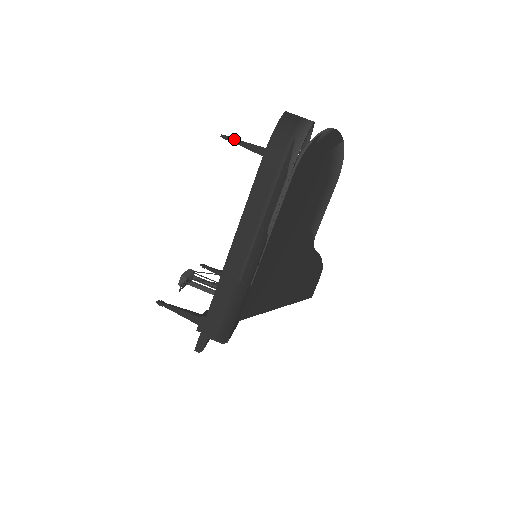
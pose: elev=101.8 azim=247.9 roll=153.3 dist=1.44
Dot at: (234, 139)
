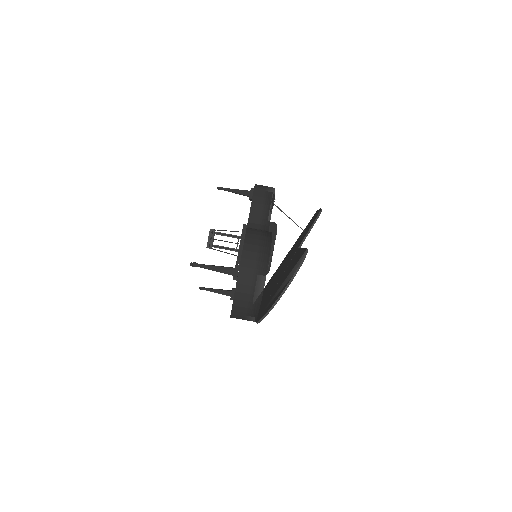
Dot at: occluded
